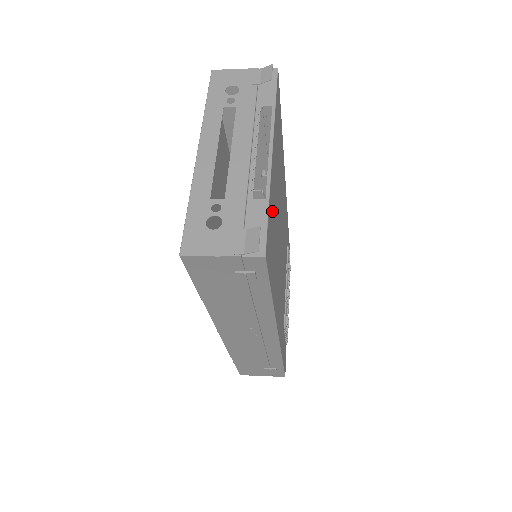
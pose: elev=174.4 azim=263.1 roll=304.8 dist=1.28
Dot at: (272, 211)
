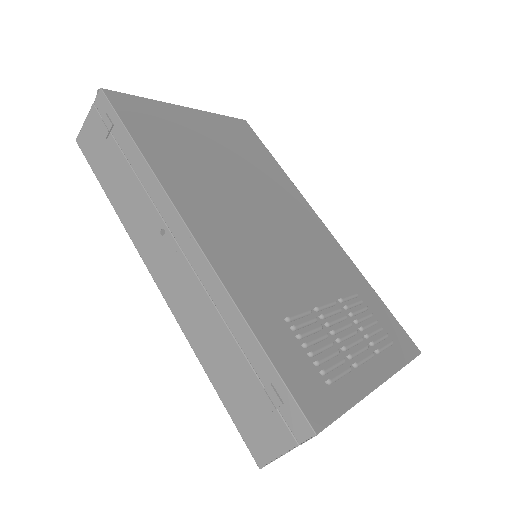
Dot at: (167, 119)
